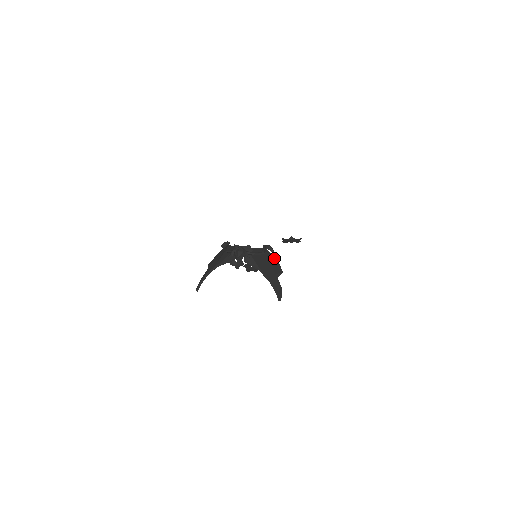
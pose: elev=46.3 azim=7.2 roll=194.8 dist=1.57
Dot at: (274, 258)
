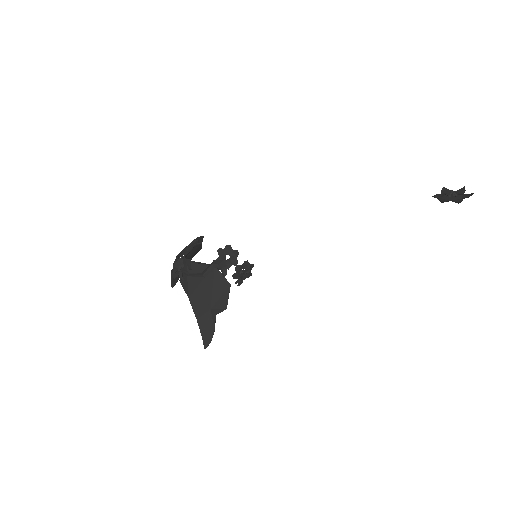
Dot at: (224, 283)
